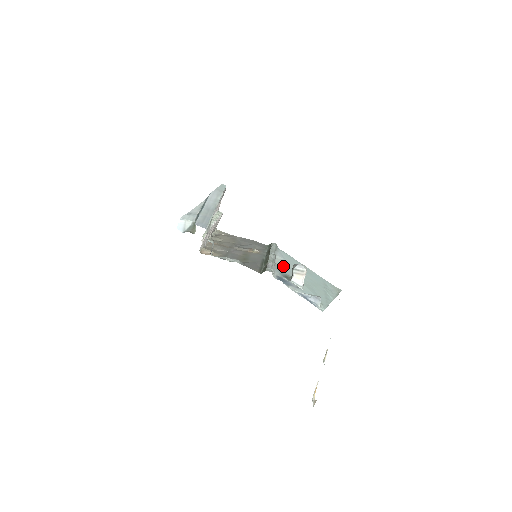
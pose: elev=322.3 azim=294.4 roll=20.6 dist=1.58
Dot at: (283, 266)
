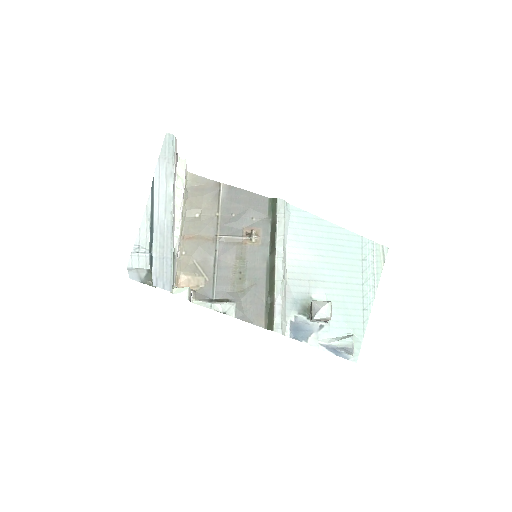
Dot at: (298, 274)
